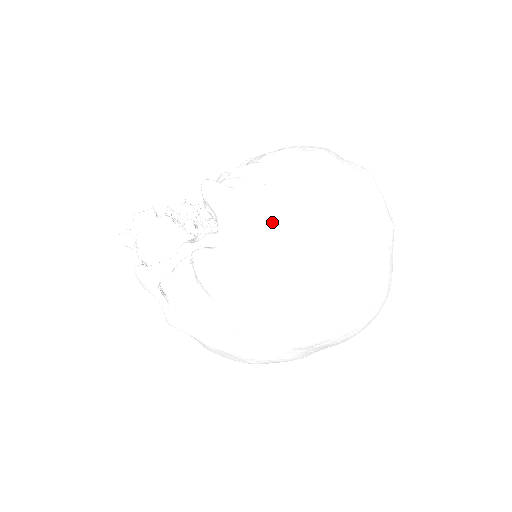
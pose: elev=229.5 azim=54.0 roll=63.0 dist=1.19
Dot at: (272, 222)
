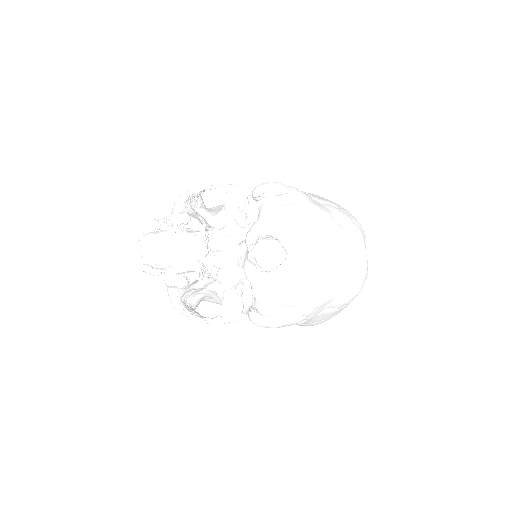
Dot at: (296, 324)
